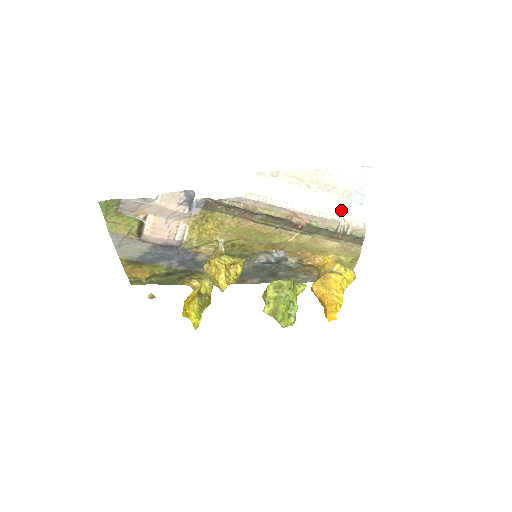
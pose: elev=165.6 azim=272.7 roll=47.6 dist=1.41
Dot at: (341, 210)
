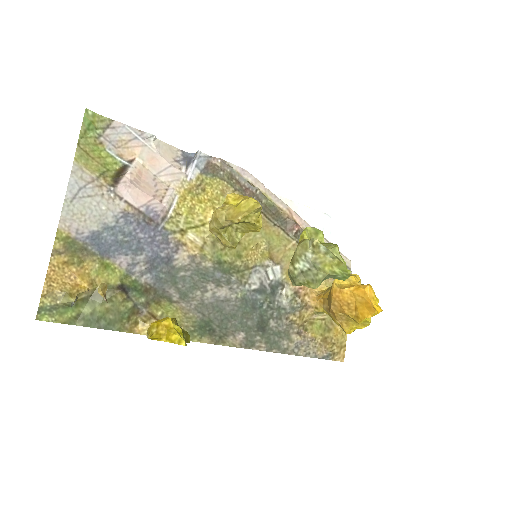
Dot at: occluded
